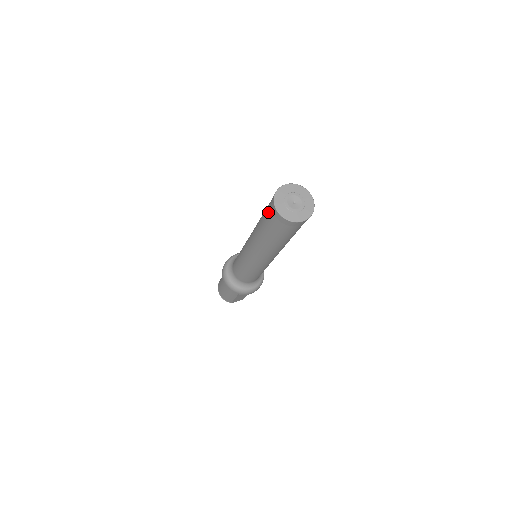
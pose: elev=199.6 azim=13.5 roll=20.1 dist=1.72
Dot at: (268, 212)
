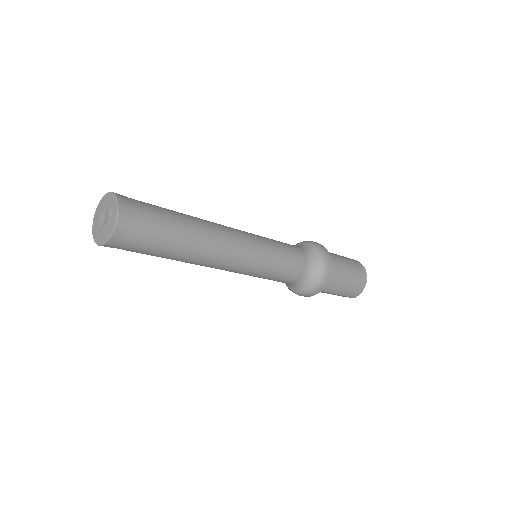
Dot at: occluded
